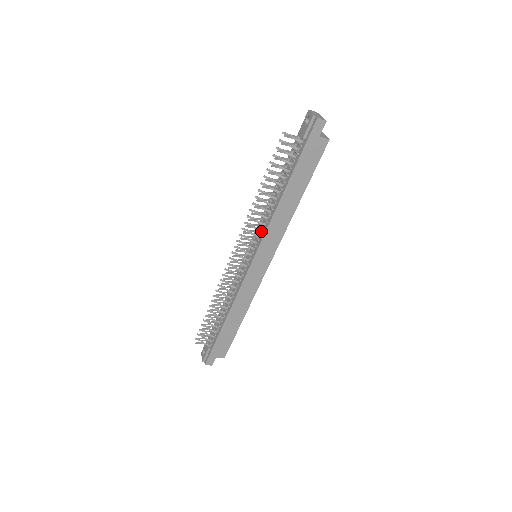
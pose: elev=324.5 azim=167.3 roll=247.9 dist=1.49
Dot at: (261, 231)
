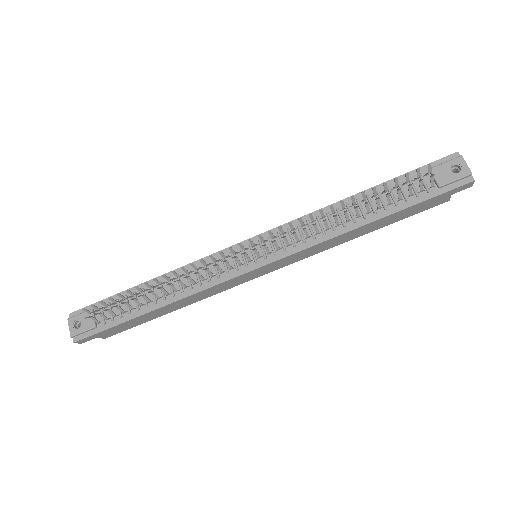
Dot at: (297, 241)
